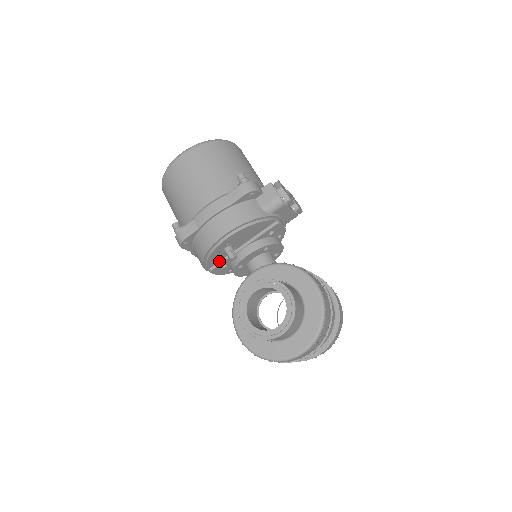
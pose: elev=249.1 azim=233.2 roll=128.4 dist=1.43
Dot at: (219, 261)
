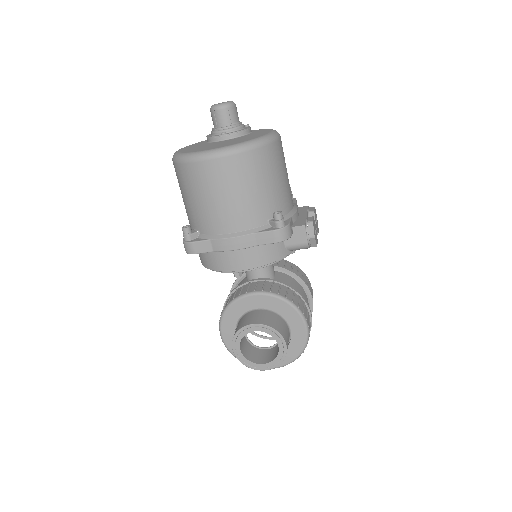
Dot at: occluded
